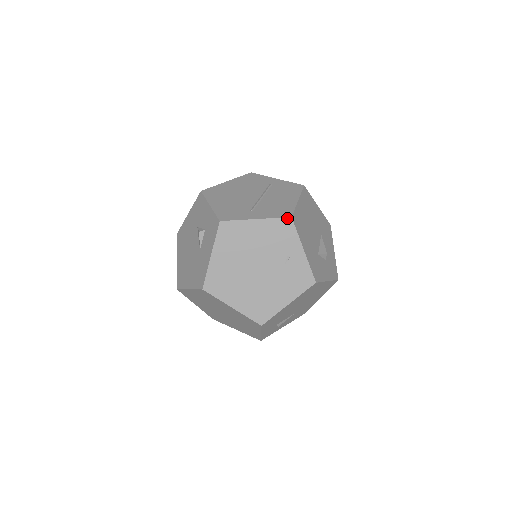
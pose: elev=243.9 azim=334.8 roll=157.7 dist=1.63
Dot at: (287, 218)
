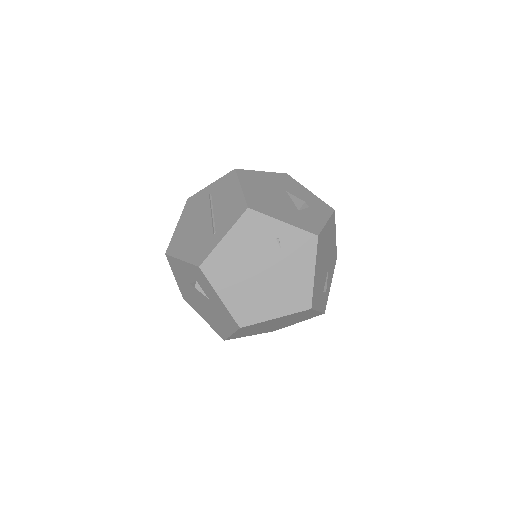
Dot at: (245, 212)
